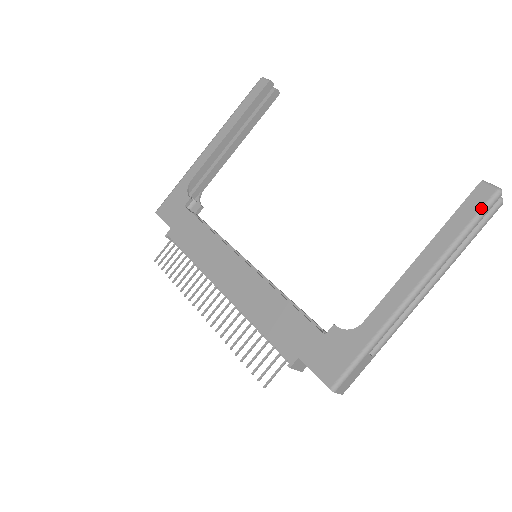
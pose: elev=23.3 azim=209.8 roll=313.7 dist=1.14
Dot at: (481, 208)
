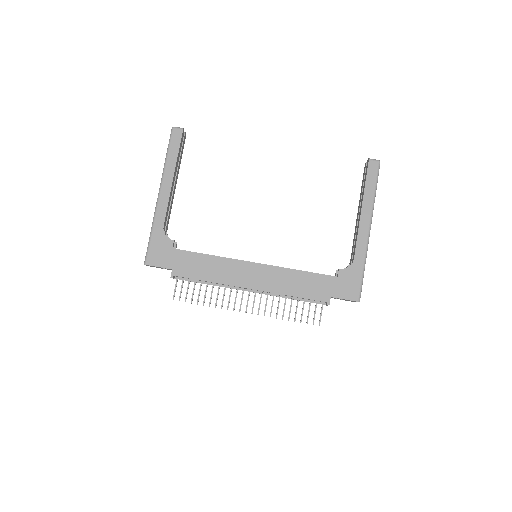
Dot at: (377, 174)
